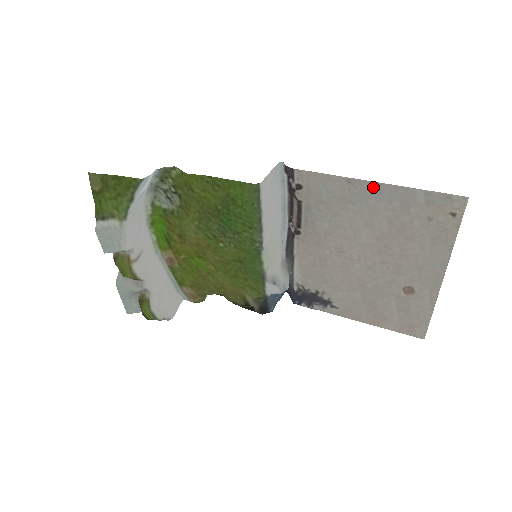
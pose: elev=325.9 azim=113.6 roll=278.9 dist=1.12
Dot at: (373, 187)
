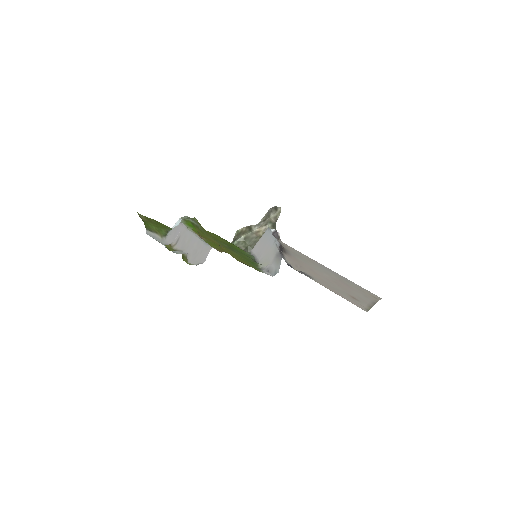
Dot at: (326, 268)
